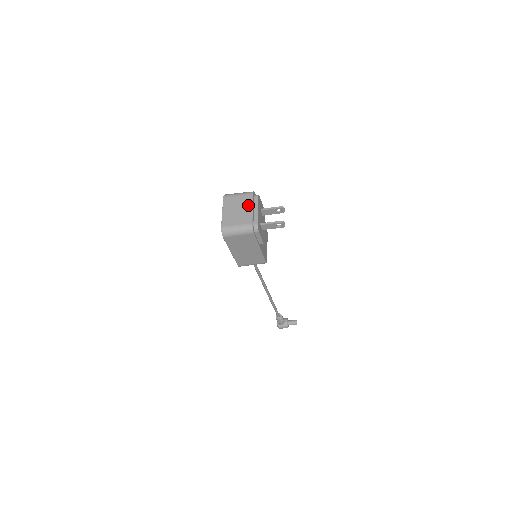
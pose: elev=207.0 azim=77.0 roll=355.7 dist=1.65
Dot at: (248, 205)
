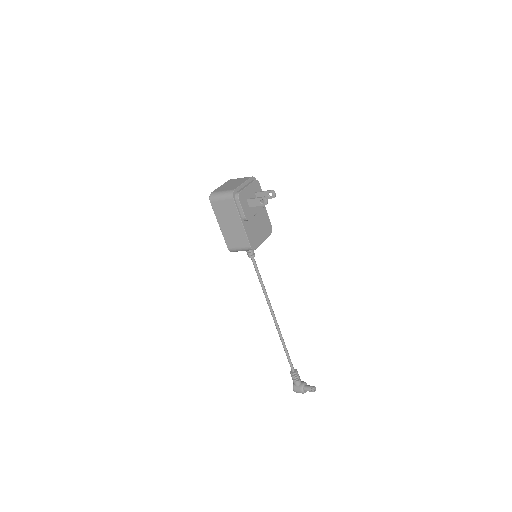
Dot at: (242, 181)
